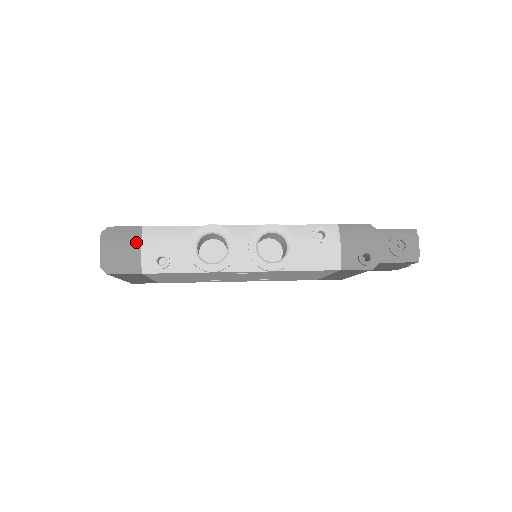
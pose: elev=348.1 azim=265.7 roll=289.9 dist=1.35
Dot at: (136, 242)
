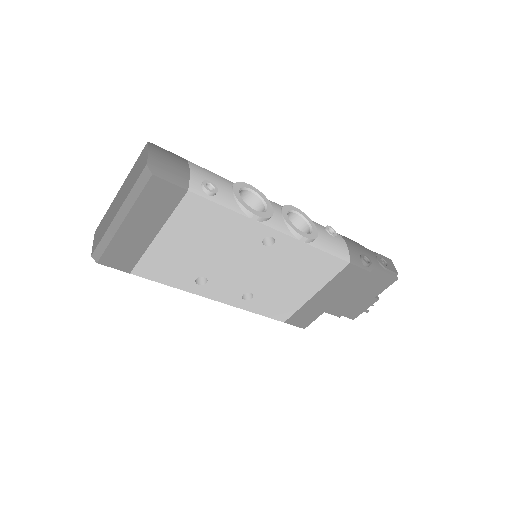
Dot at: (184, 164)
